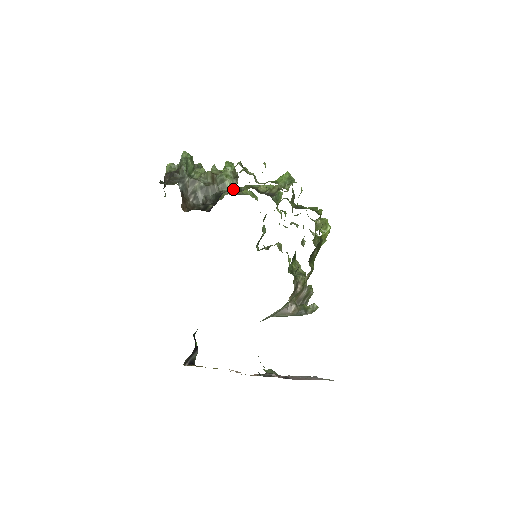
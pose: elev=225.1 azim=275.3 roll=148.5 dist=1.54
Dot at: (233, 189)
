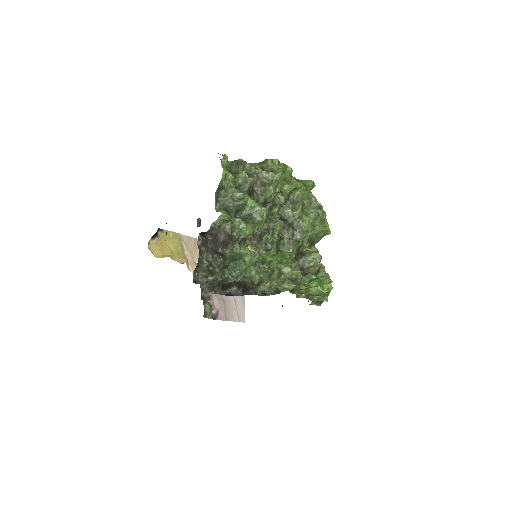
Dot at: occluded
